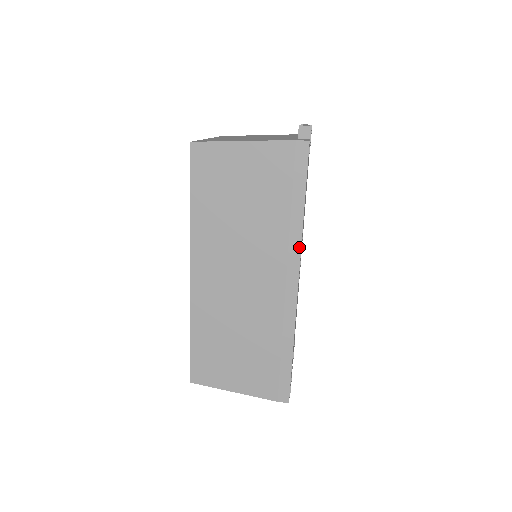
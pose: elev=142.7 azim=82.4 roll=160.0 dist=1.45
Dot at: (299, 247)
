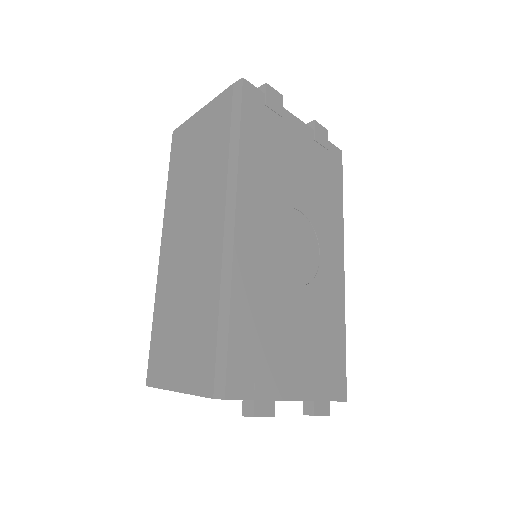
Dot at: (235, 179)
